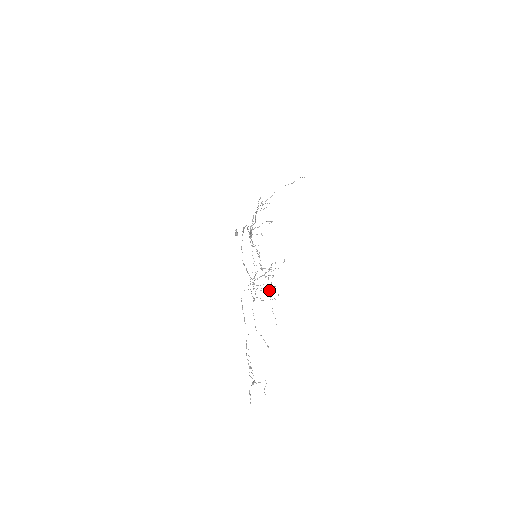
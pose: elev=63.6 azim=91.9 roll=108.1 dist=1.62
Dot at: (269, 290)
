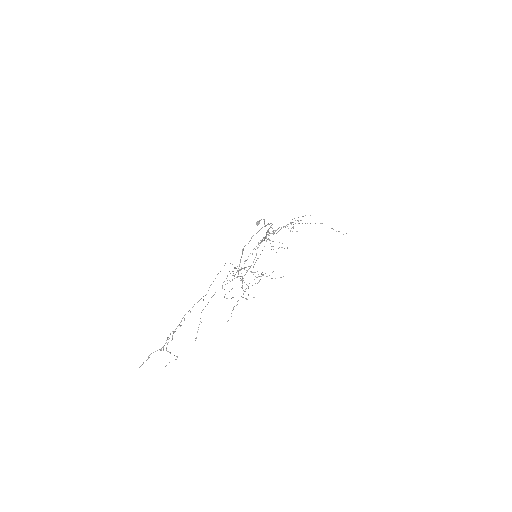
Dot at: (248, 287)
